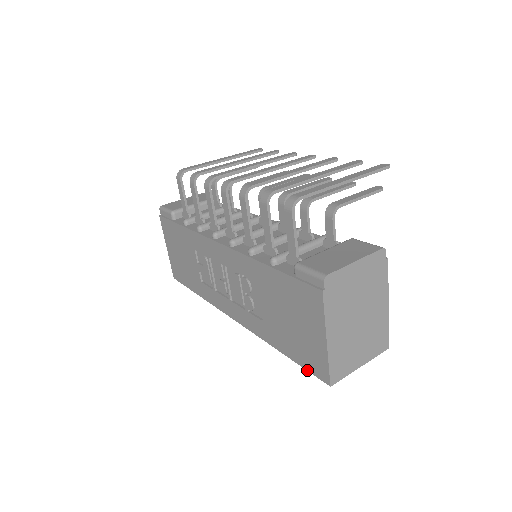
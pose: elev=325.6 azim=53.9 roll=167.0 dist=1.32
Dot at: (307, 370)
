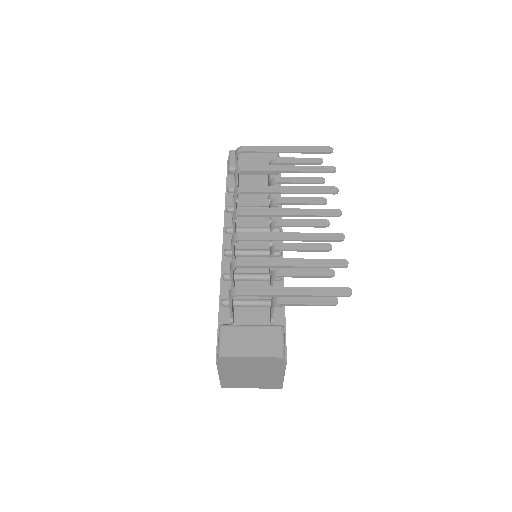
Dot at: occluded
